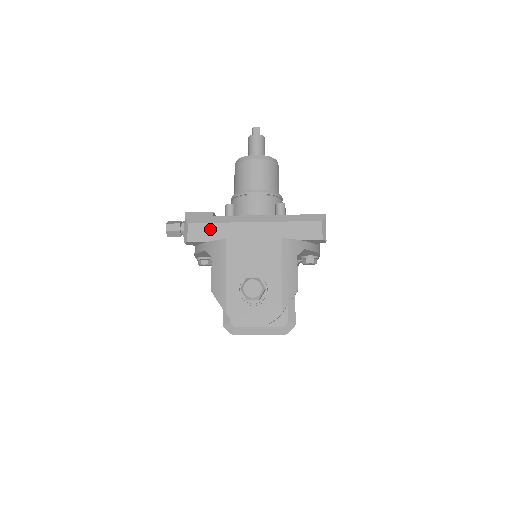
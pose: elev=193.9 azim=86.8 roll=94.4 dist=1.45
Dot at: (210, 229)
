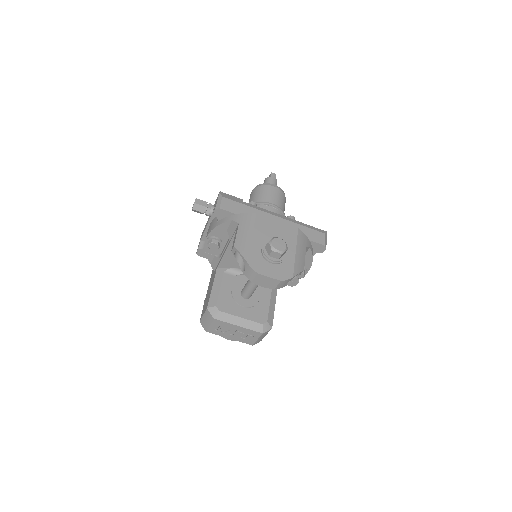
Dot at: (240, 207)
